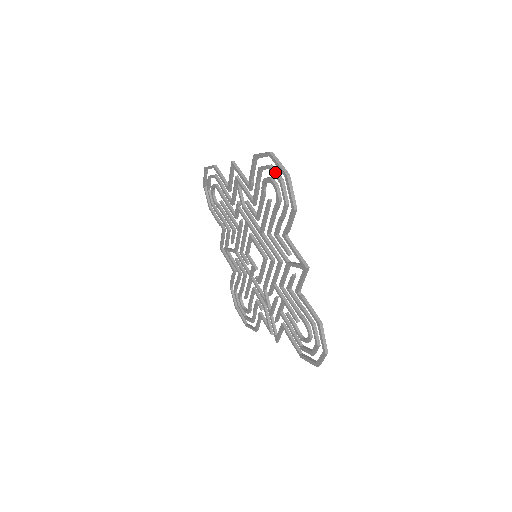
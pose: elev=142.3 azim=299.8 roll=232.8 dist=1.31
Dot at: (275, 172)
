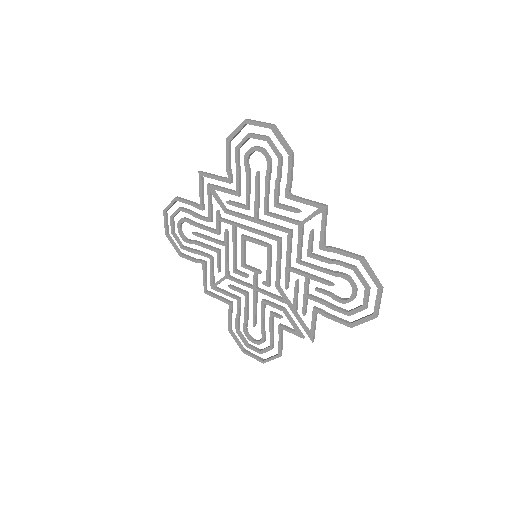
Dot at: (257, 135)
